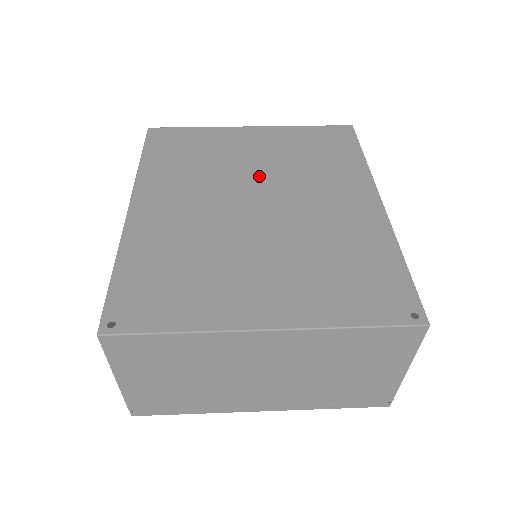
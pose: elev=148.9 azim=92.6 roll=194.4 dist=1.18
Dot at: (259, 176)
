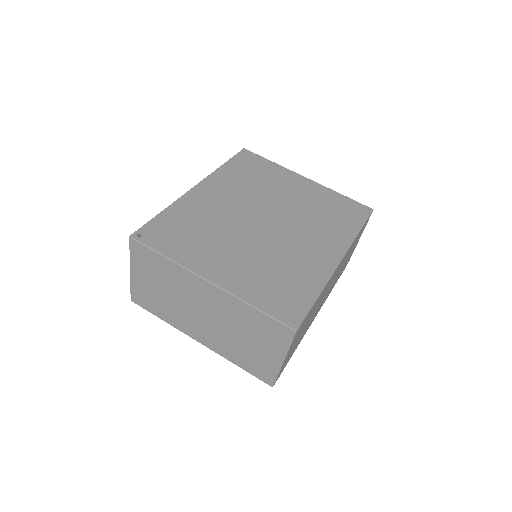
Dot at: (281, 207)
